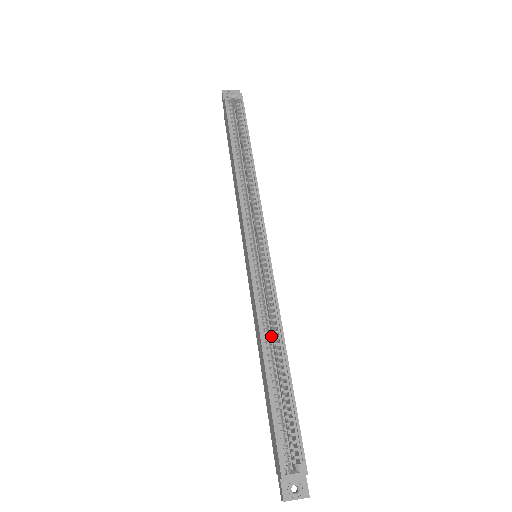
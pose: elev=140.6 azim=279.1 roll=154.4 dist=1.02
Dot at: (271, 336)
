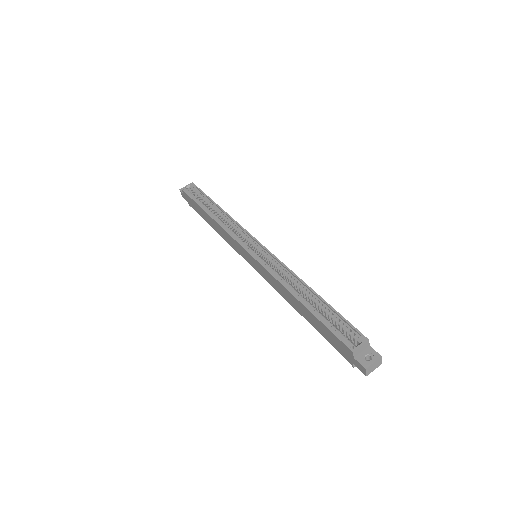
Dot at: occluded
